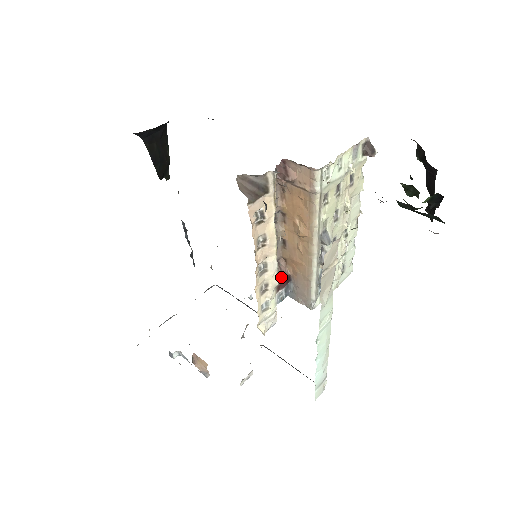
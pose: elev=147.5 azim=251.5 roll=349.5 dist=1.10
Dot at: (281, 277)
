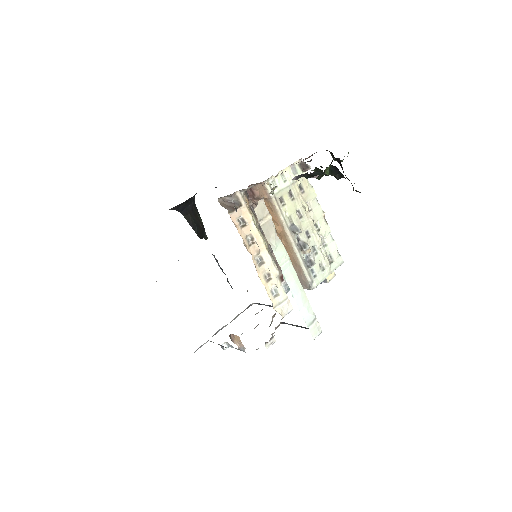
Dot at: occluded
